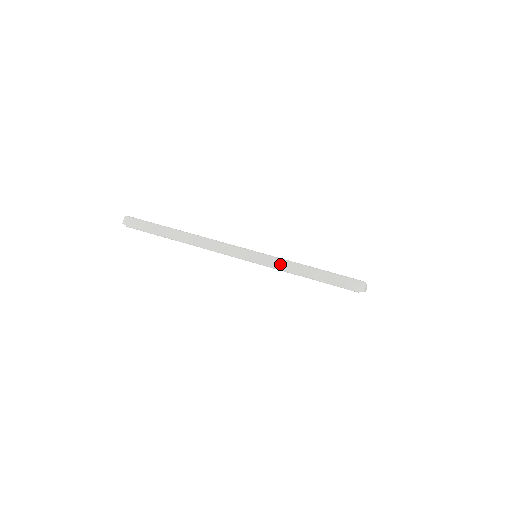
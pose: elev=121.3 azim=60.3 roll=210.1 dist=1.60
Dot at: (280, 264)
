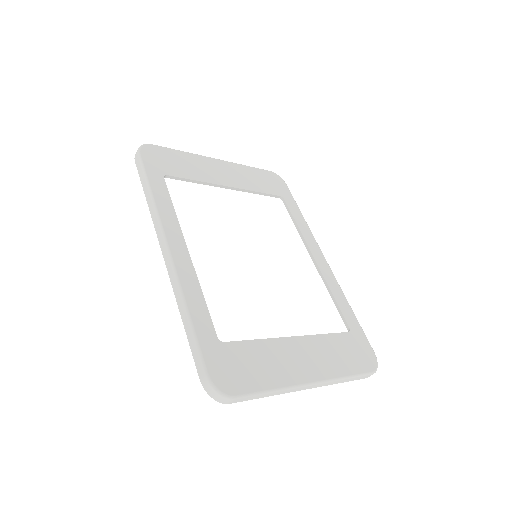
Dot at: (180, 303)
